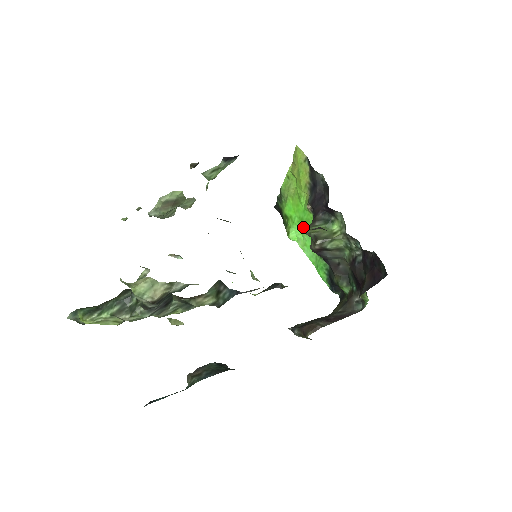
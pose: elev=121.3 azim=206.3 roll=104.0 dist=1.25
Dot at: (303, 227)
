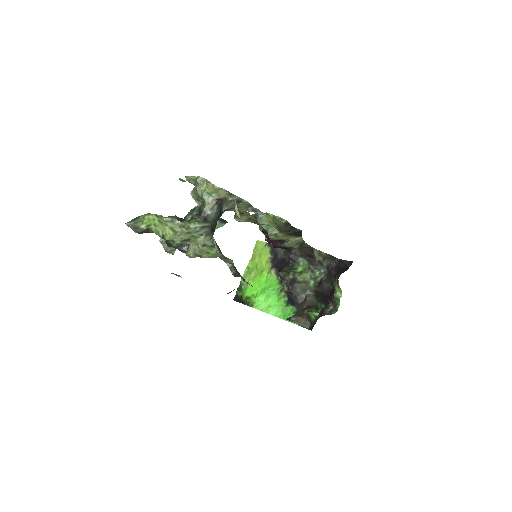
Dot at: (266, 293)
